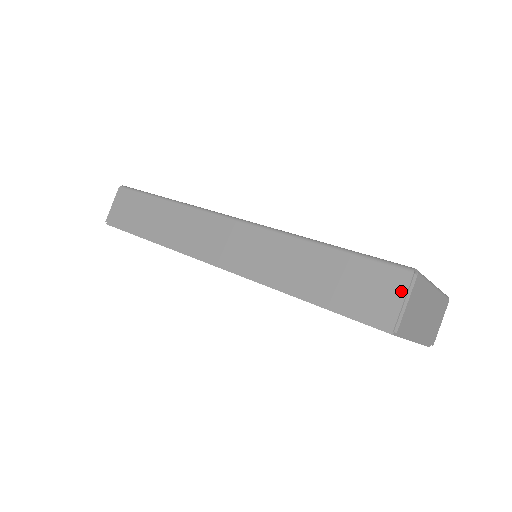
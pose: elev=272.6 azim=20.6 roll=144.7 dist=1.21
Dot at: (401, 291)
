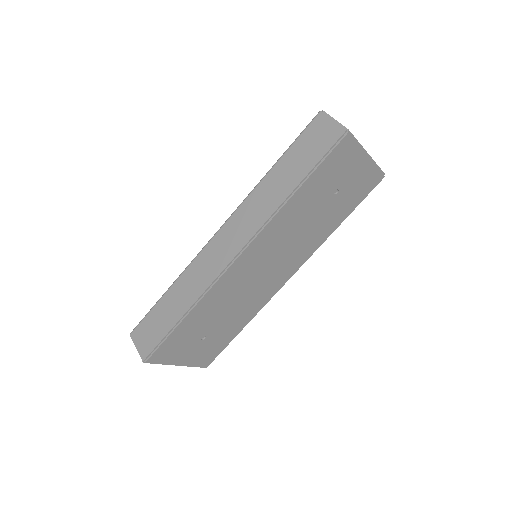
Dot at: (327, 120)
